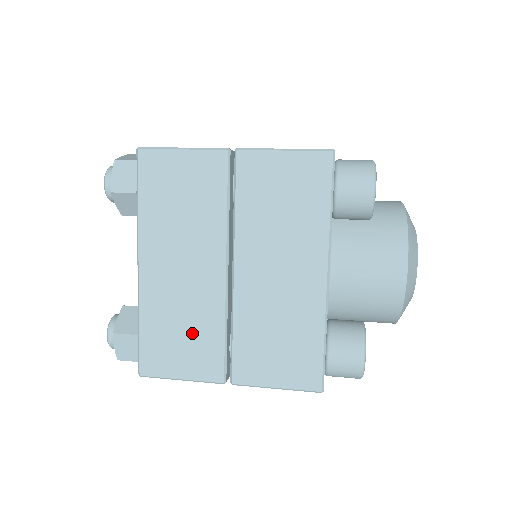
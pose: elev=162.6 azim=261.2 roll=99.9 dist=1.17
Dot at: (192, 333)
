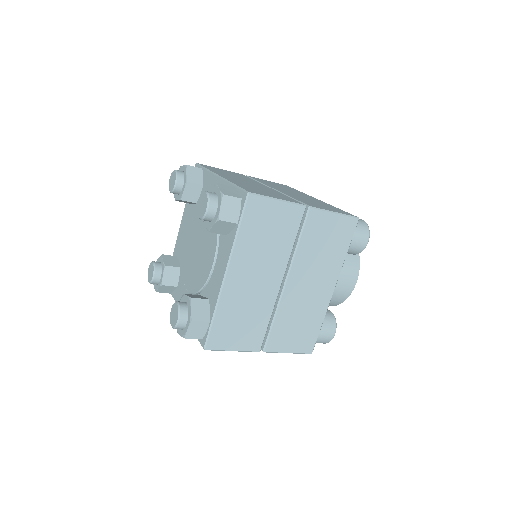
Dot at: (249, 321)
